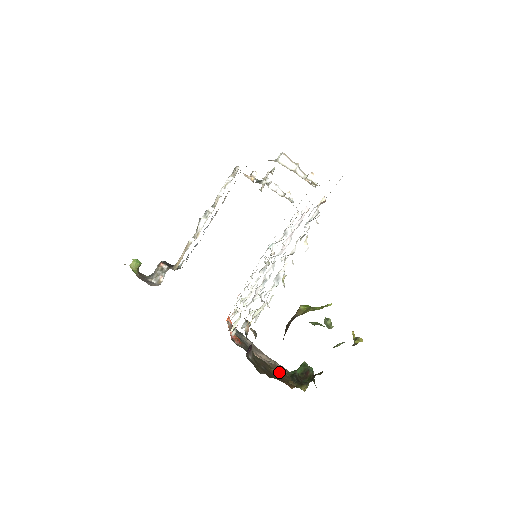
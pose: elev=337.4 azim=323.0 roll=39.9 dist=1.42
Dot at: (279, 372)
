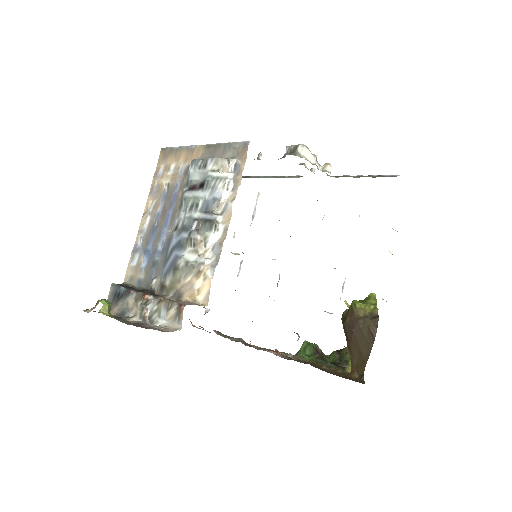
Dot at: occluded
